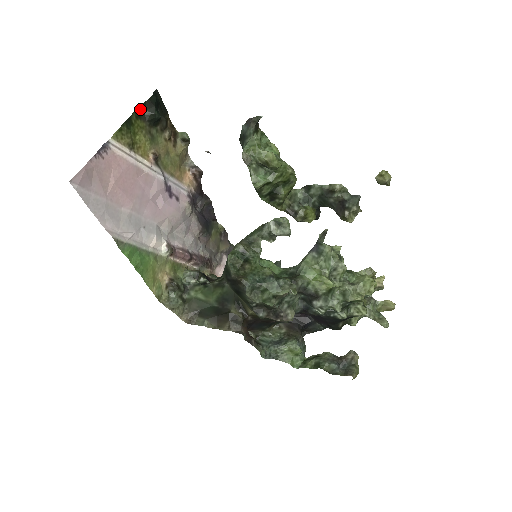
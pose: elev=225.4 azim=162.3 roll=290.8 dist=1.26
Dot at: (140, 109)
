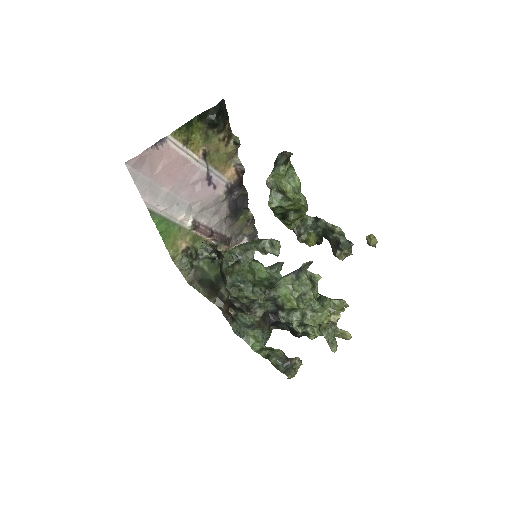
Dot at: (203, 114)
